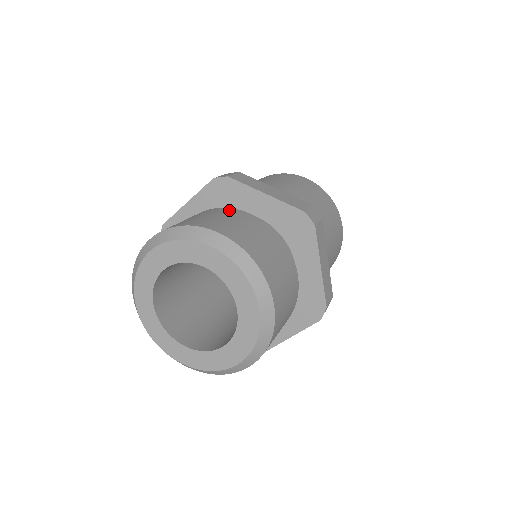
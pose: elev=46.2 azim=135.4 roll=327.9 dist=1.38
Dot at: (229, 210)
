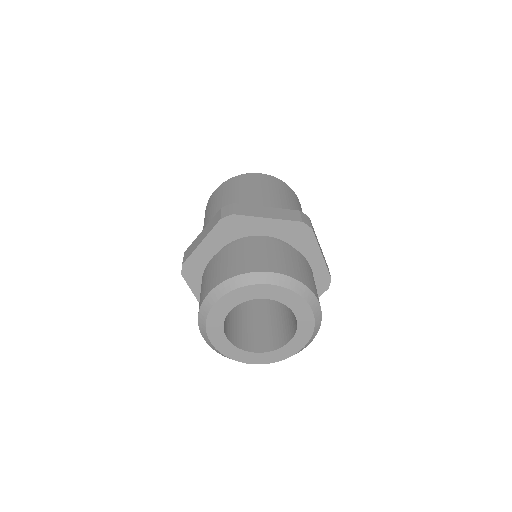
Dot at: (305, 260)
